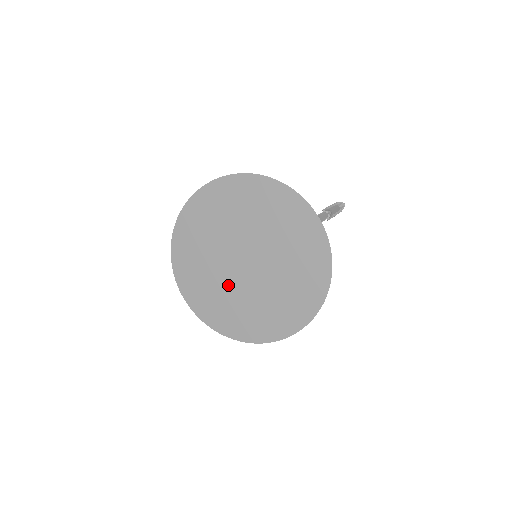
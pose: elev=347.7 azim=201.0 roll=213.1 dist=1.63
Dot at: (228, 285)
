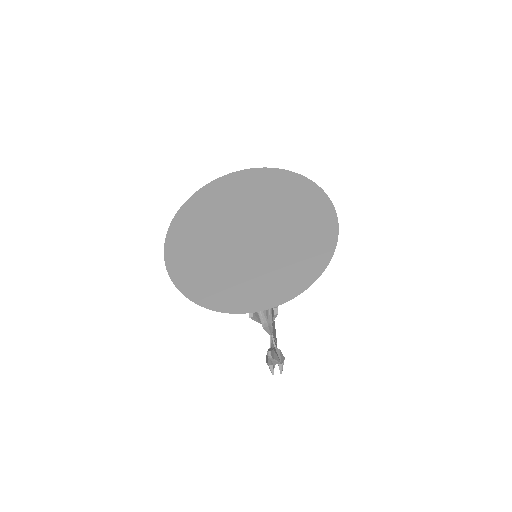
Dot at: (261, 258)
